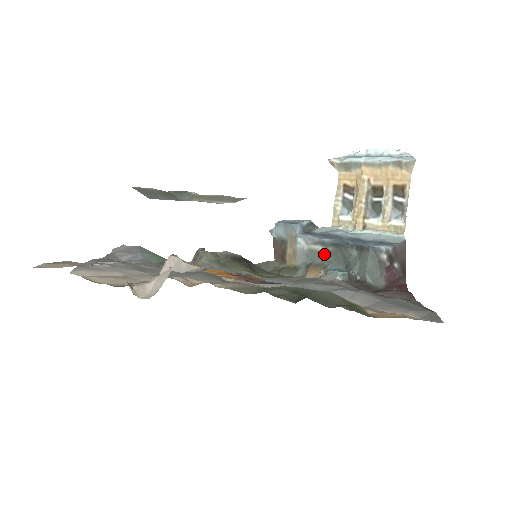
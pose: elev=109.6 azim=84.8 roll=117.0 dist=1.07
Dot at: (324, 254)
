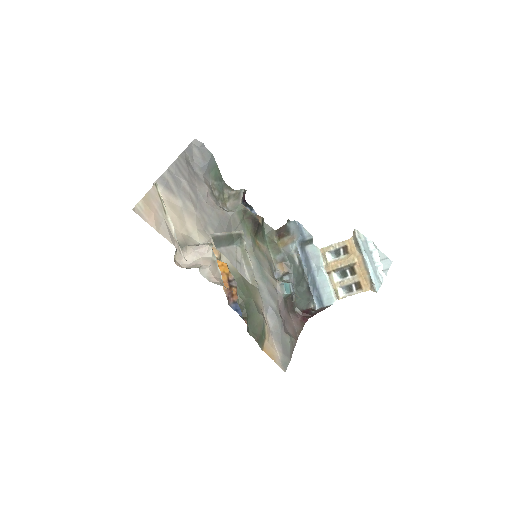
Dot at: (296, 266)
